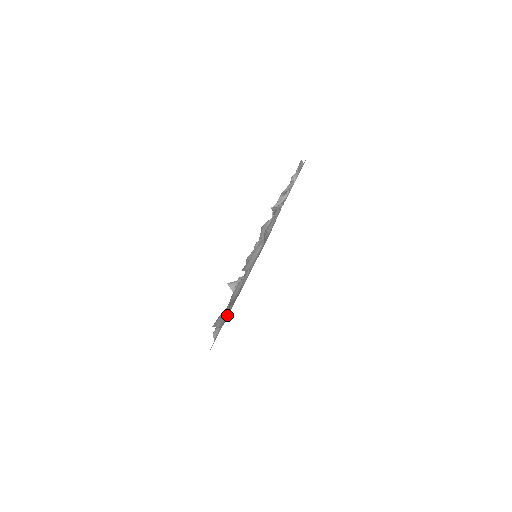
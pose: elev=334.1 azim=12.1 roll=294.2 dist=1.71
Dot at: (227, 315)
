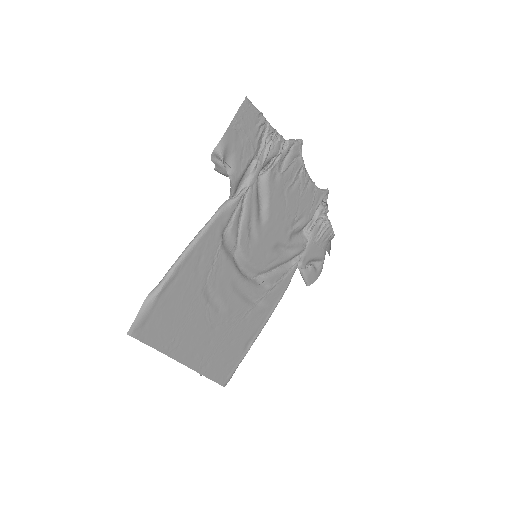
Dot at: (220, 352)
